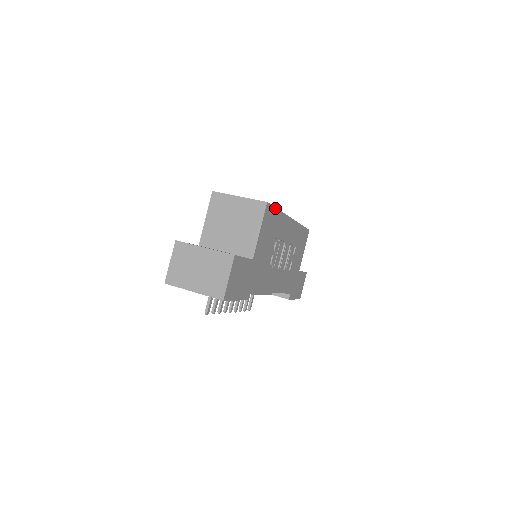
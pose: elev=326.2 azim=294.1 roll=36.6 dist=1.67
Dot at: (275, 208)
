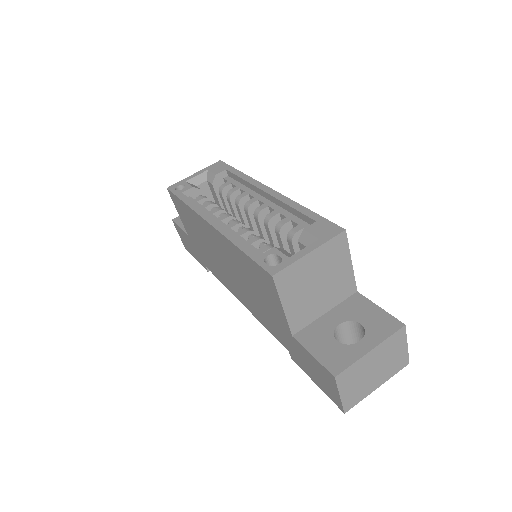
Dot at: (320, 216)
